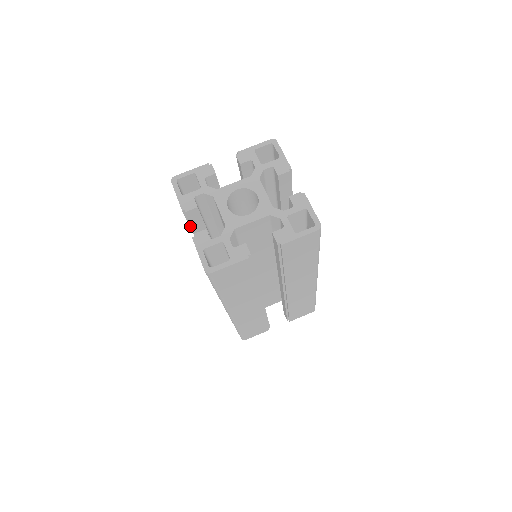
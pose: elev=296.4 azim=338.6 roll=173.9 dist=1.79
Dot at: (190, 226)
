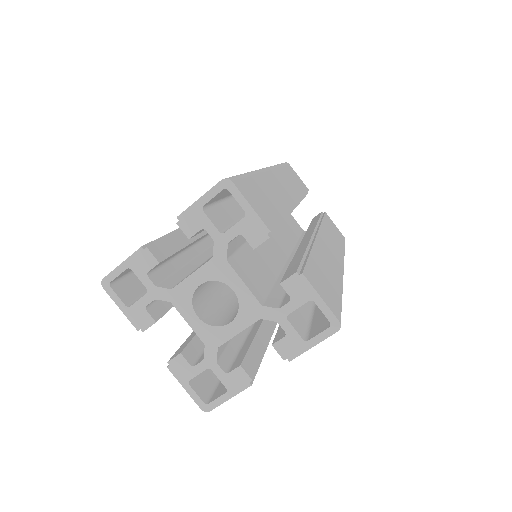
Dot at: occluded
